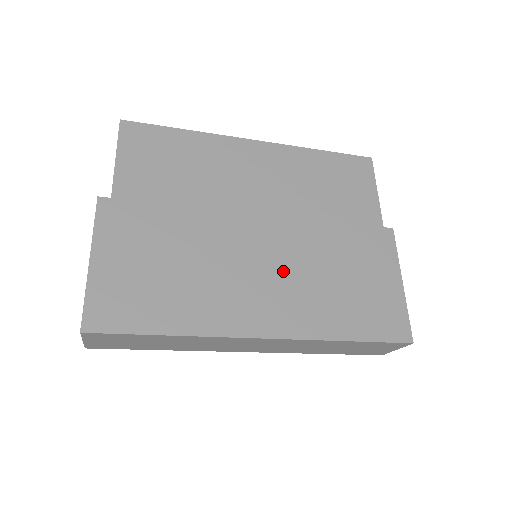
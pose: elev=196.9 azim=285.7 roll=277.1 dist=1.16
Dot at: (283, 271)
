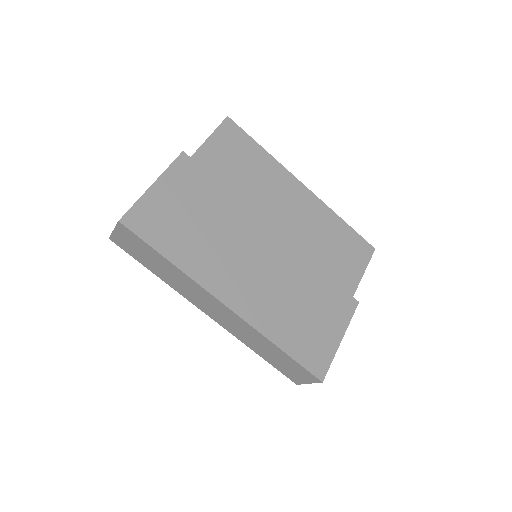
Dot at: (267, 276)
